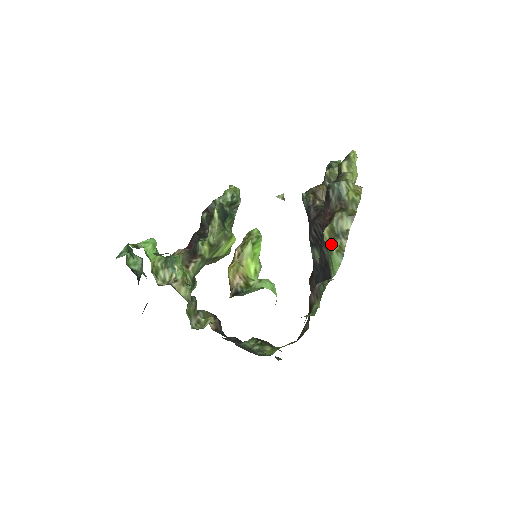
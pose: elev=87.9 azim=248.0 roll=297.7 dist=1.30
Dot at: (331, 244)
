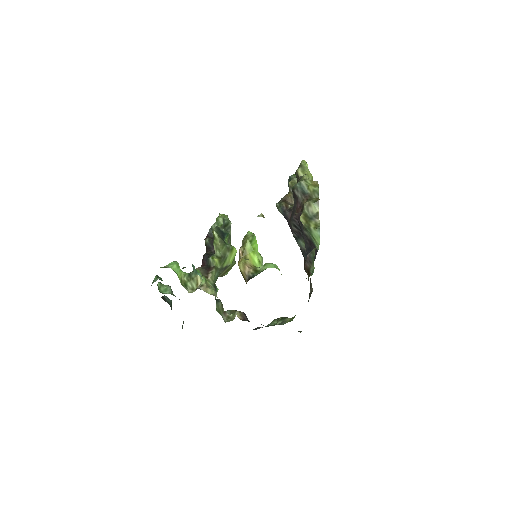
Dot at: (308, 225)
